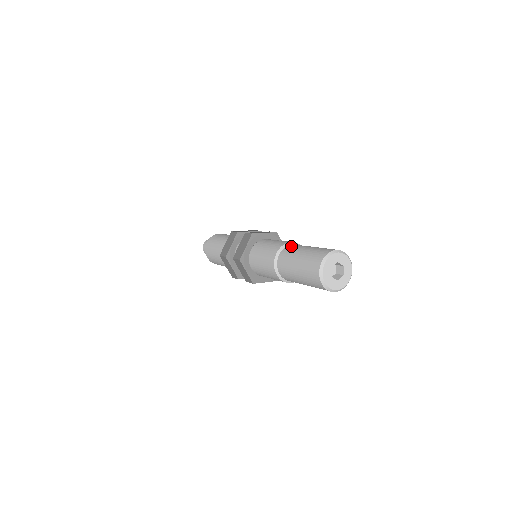
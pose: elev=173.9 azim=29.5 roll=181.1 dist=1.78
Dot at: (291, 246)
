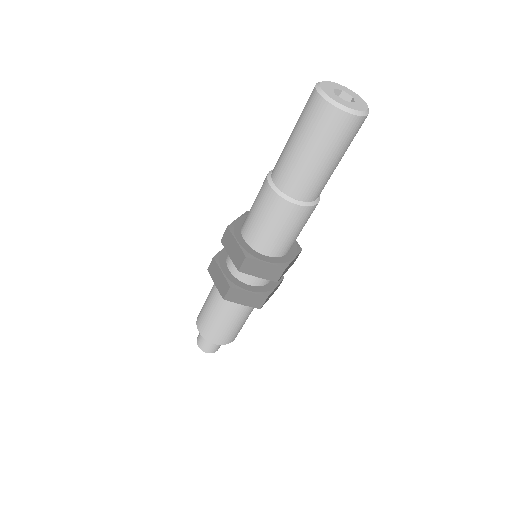
Dot at: (275, 165)
